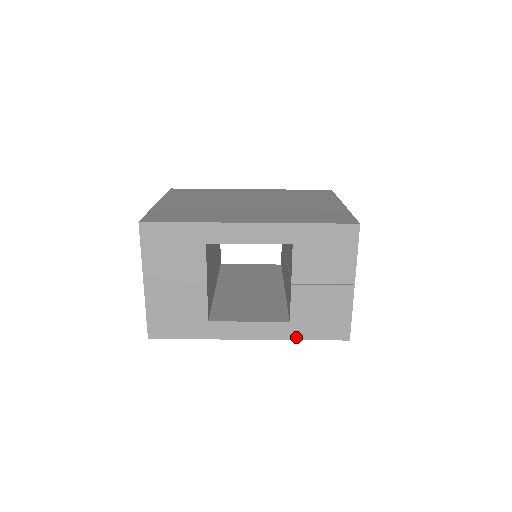
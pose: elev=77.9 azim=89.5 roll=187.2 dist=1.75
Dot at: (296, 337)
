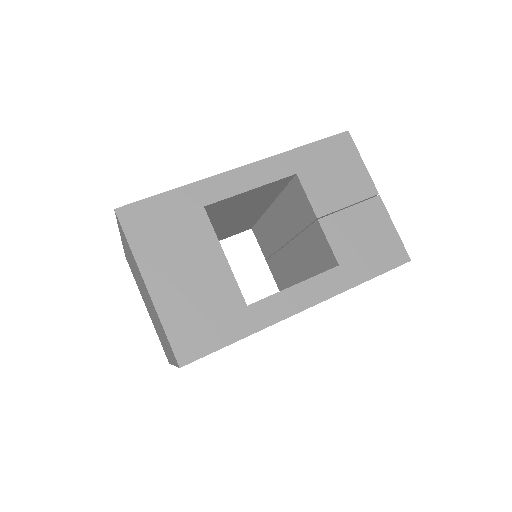
Dot at: (355, 282)
